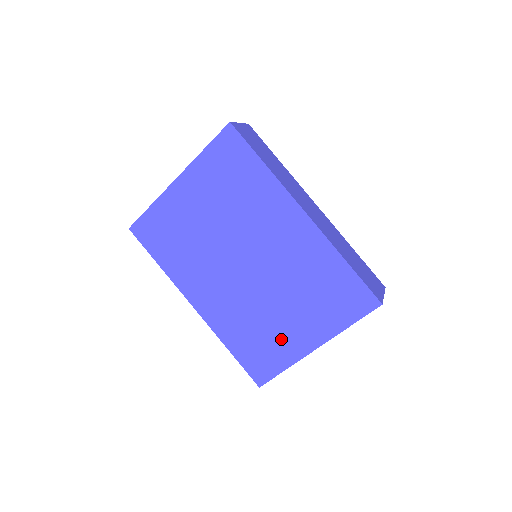
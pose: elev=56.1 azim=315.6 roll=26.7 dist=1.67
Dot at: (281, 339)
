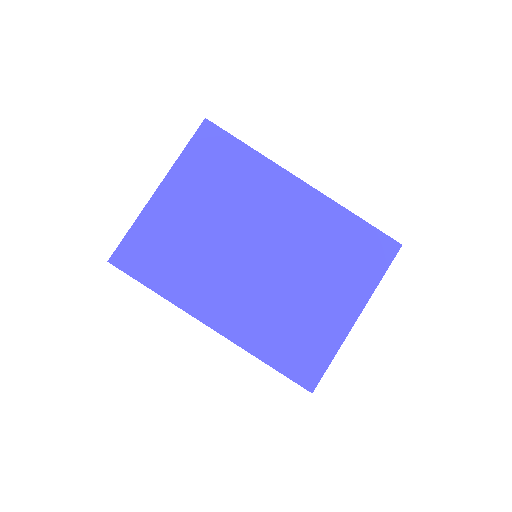
Dot at: (319, 323)
